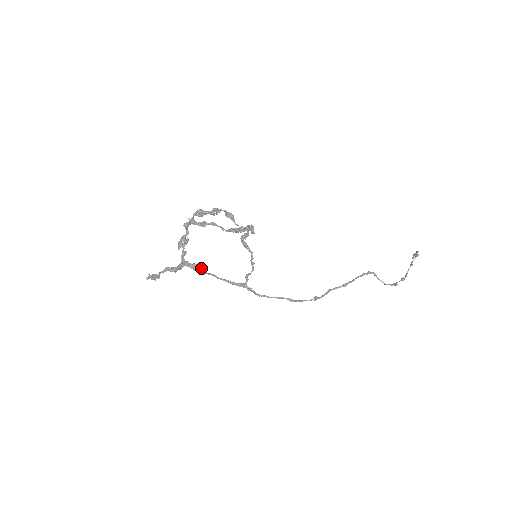
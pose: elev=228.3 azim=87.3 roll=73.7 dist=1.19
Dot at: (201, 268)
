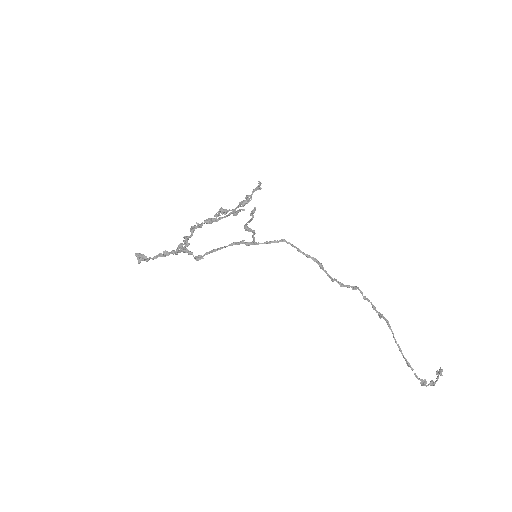
Dot at: (196, 257)
